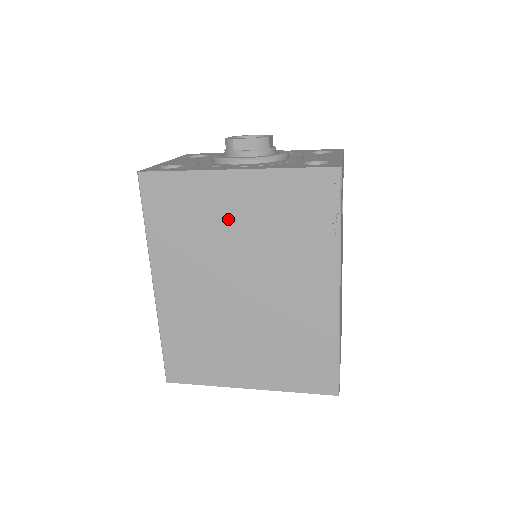
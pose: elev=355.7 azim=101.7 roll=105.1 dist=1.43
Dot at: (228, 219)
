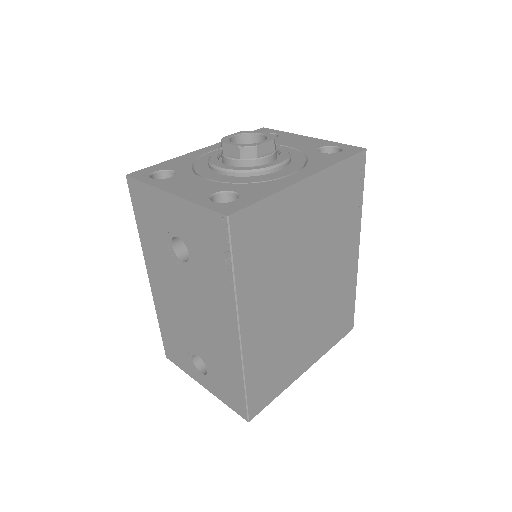
Dot at: (301, 228)
